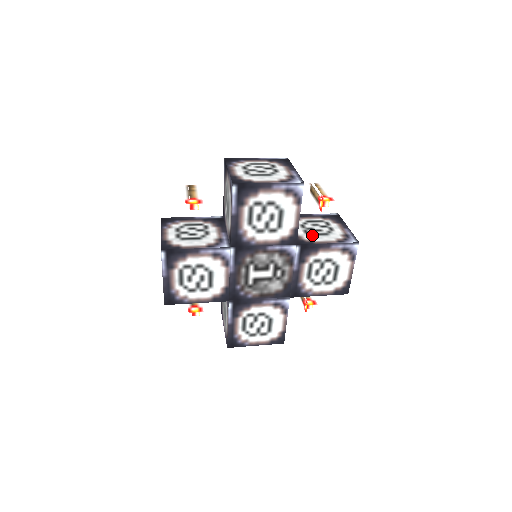
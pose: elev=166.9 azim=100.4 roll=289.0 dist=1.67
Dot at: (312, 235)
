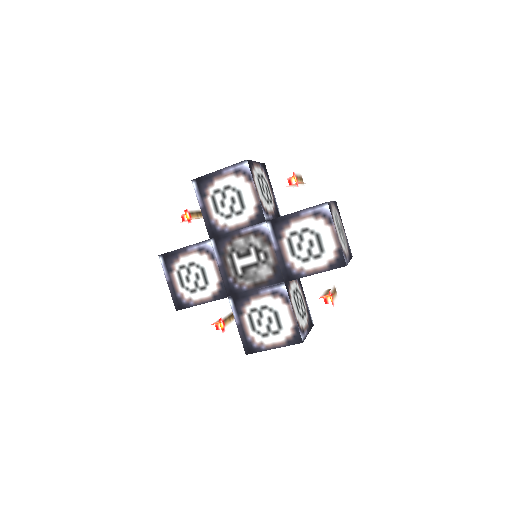
Dot at: occluded
